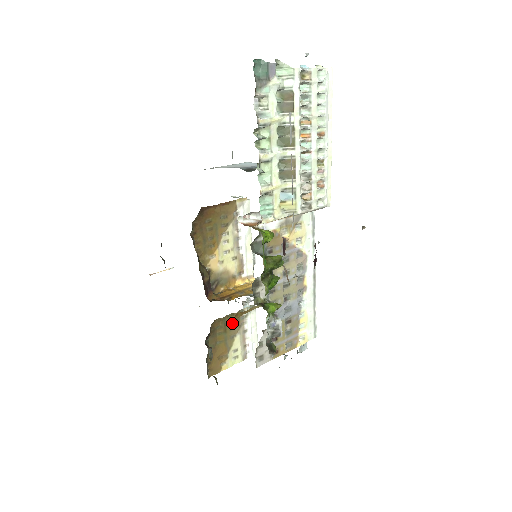
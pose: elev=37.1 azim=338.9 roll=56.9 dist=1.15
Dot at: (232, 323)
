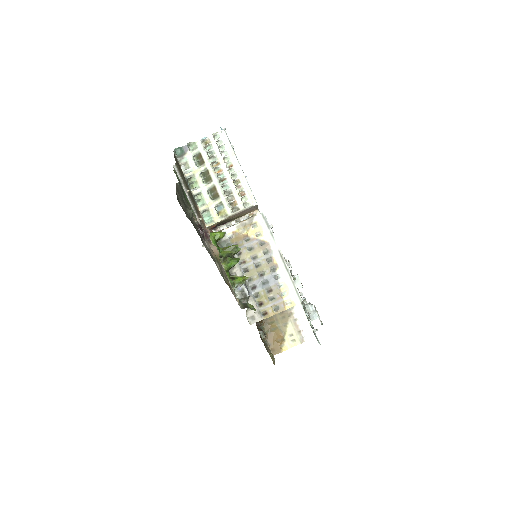
Dot at: (281, 314)
